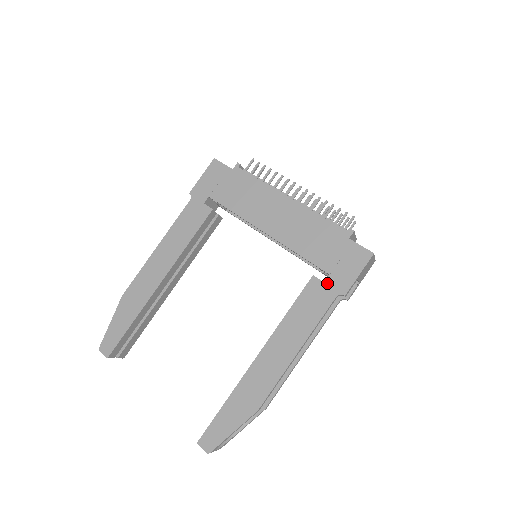
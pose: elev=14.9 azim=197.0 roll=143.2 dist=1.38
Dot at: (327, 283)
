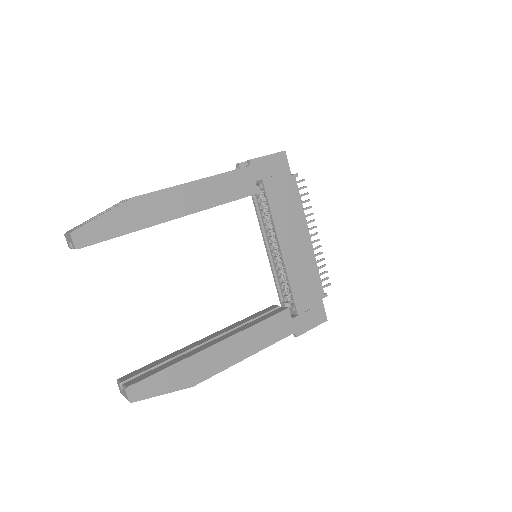
Dot at: (293, 320)
